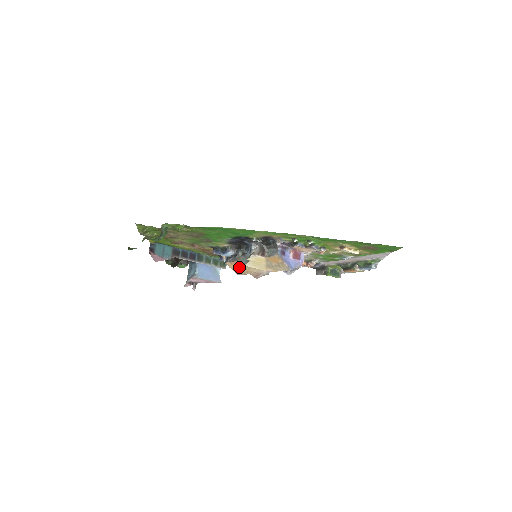
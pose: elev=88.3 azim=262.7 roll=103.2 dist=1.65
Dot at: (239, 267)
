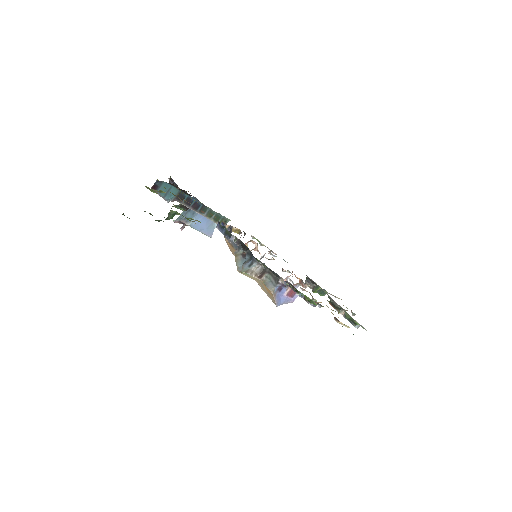
Dot at: occluded
